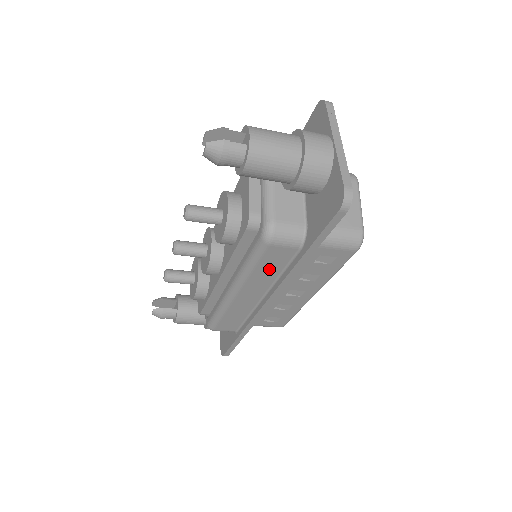
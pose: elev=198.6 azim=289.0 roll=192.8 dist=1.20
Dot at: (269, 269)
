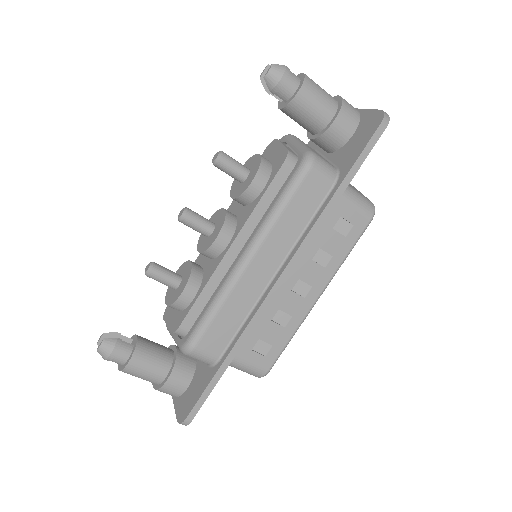
Dot at: (297, 216)
